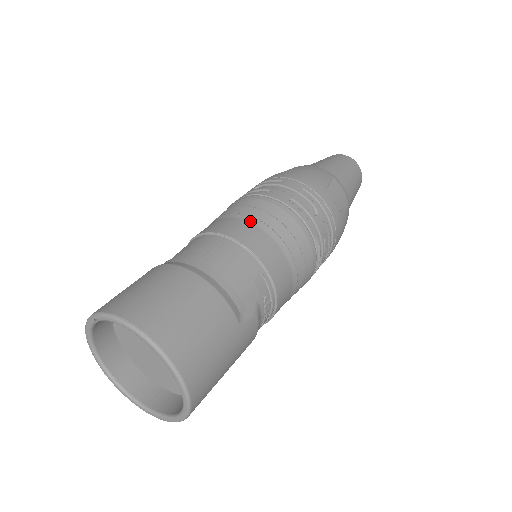
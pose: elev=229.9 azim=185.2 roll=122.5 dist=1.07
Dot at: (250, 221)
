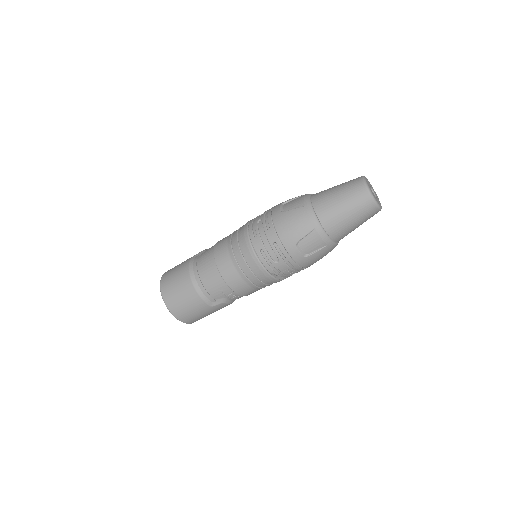
Dot at: (231, 258)
